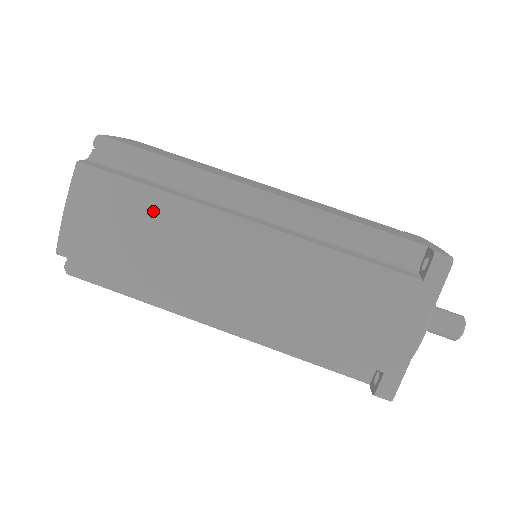
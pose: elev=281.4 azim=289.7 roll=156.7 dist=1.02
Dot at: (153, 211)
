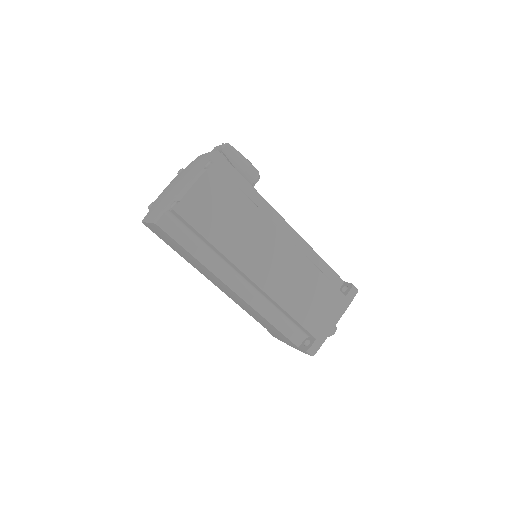
Dot at: (192, 258)
